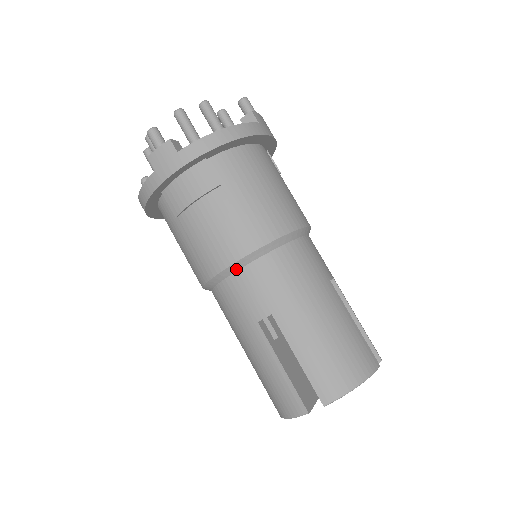
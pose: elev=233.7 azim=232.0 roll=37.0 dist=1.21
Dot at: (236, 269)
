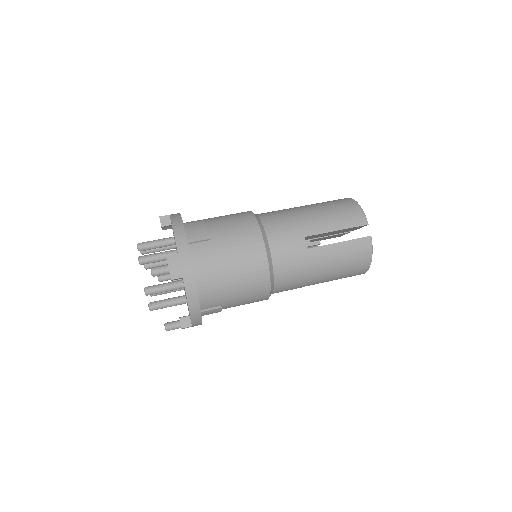
Dot at: occluded
